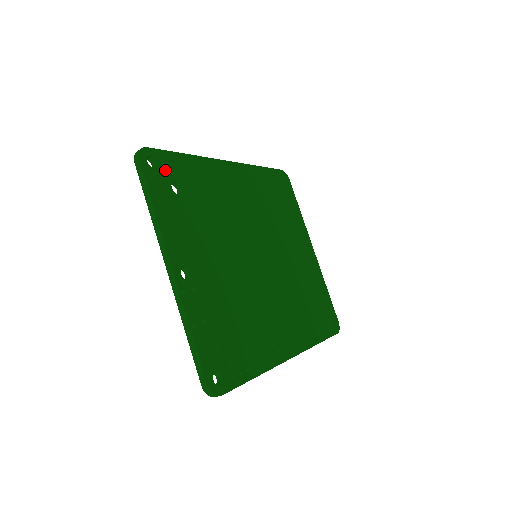
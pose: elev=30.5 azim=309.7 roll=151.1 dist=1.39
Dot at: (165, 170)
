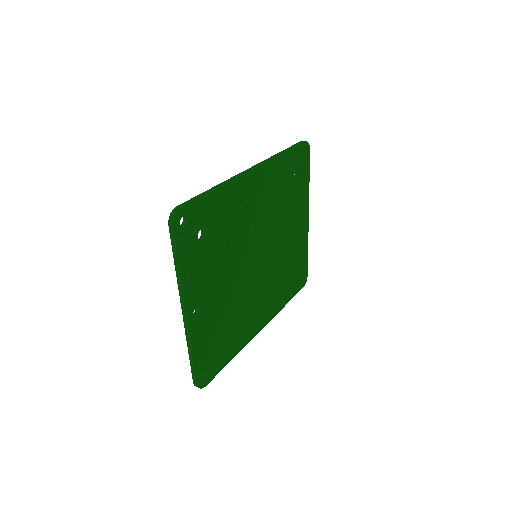
Dot at: (195, 222)
